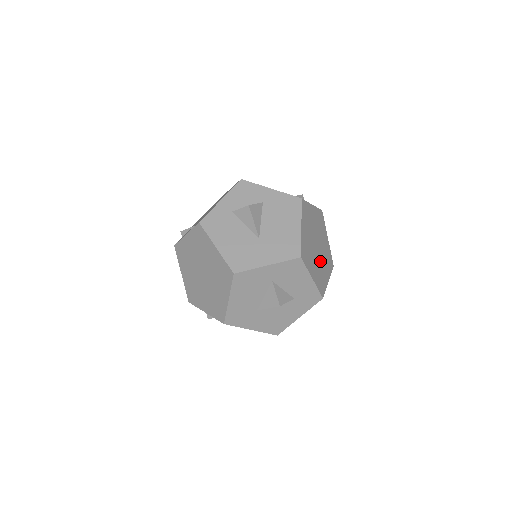
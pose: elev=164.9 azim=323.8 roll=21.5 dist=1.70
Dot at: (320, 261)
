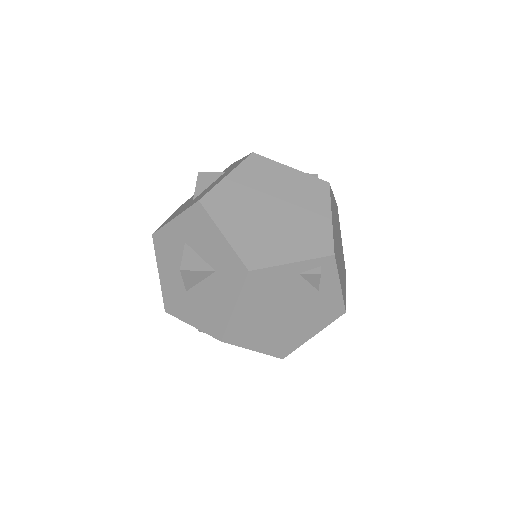
Dot at: (273, 229)
